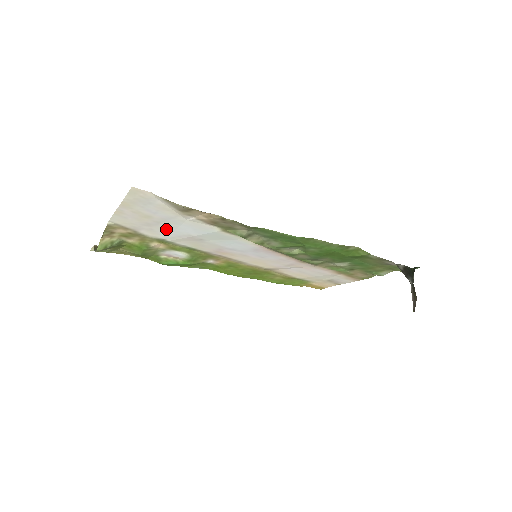
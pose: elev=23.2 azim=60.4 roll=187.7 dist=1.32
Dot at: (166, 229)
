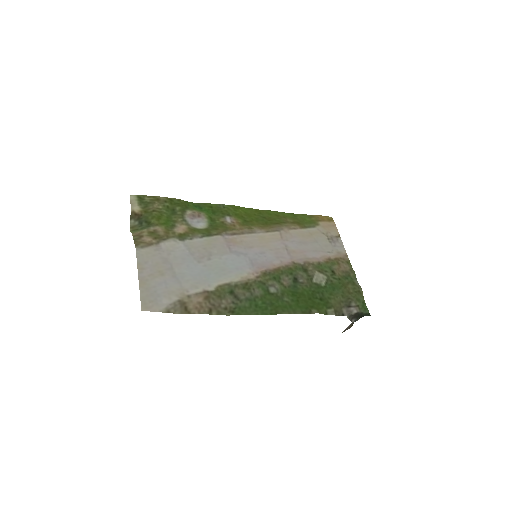
Dot at: (180, 260)
